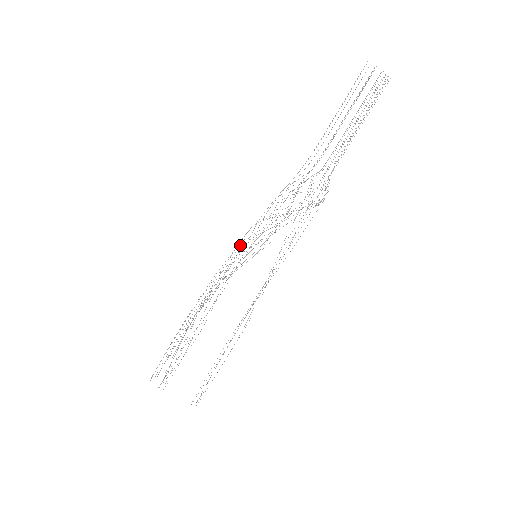
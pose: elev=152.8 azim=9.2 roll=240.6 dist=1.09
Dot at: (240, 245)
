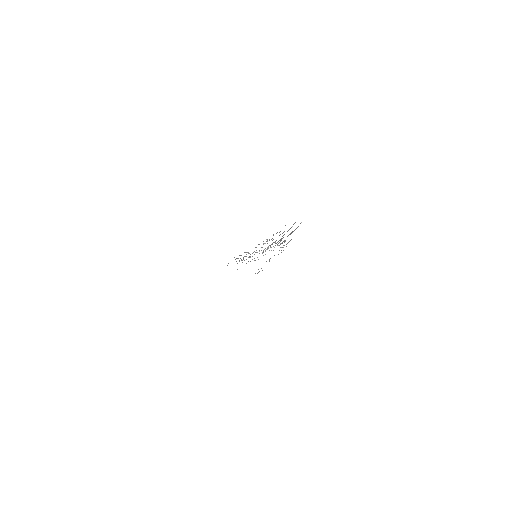
Dot at: occluded
